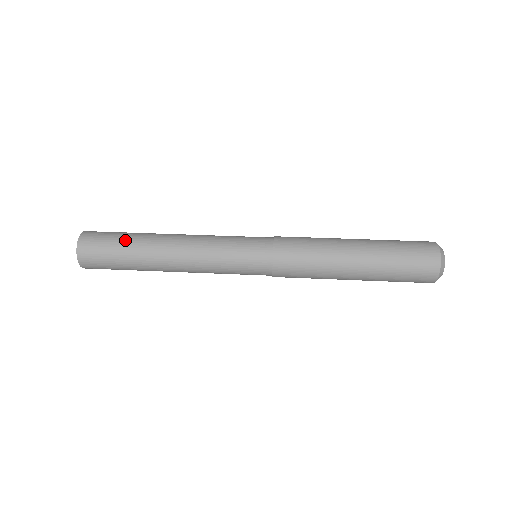
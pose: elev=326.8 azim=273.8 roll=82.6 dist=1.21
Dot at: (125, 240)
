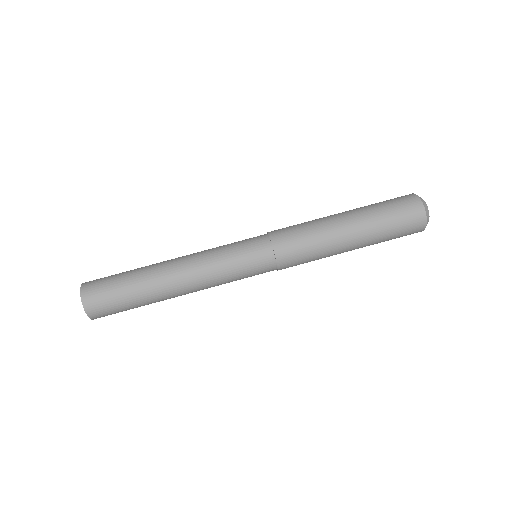
Dot at: (137, 307)
